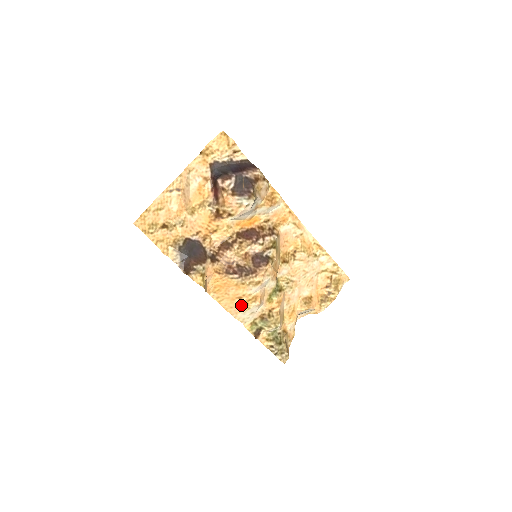
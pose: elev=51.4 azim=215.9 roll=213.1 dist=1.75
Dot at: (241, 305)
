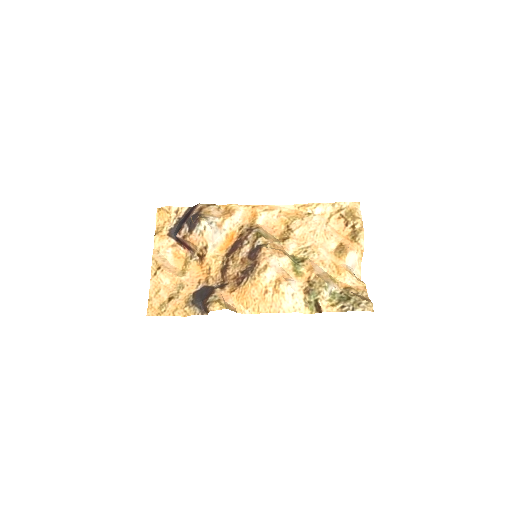
Dot at: (274, 297)
